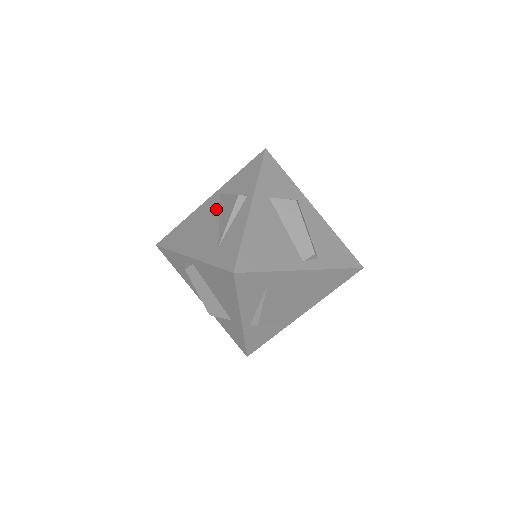
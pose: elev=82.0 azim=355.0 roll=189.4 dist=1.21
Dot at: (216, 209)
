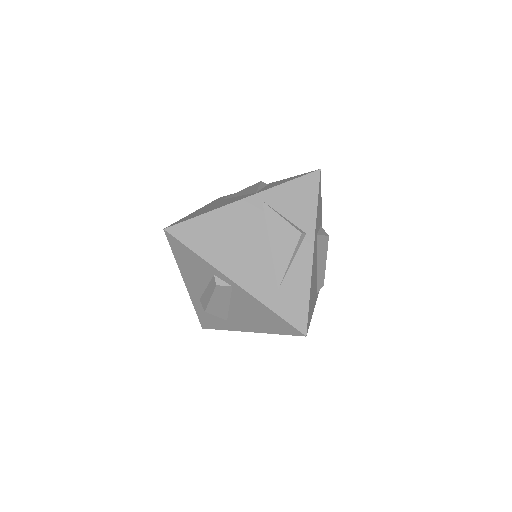
Dot at: (263, 227)
